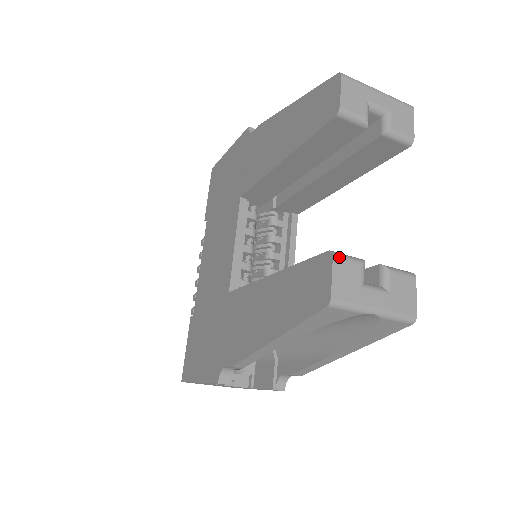
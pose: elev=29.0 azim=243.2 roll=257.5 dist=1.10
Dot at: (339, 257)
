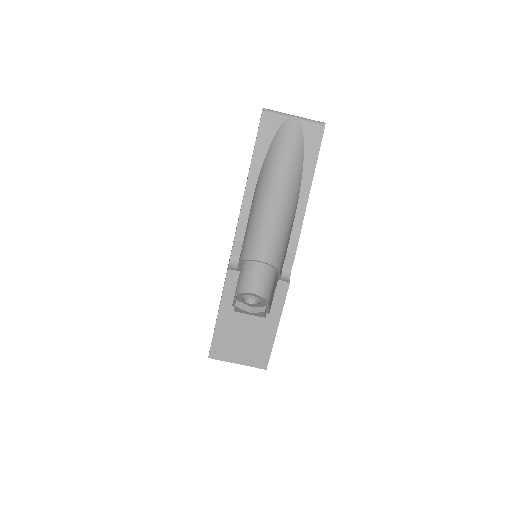
Dot at: occluded
